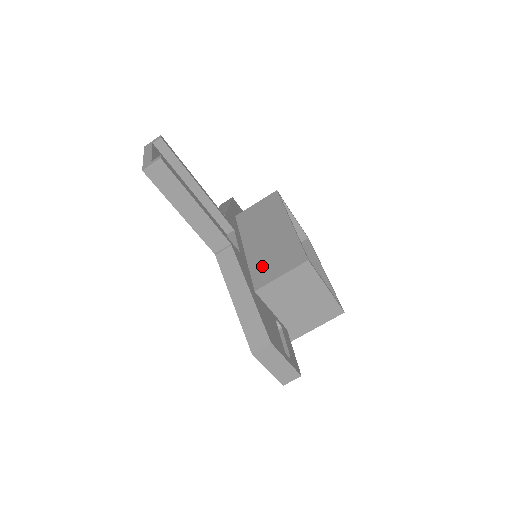
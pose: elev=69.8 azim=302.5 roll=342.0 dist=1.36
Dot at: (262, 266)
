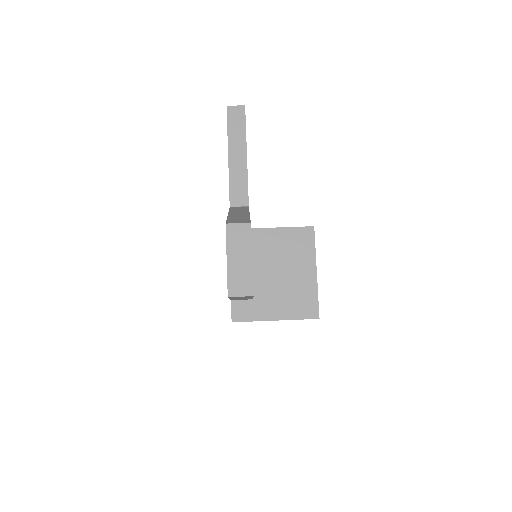
Dot at: occluded
